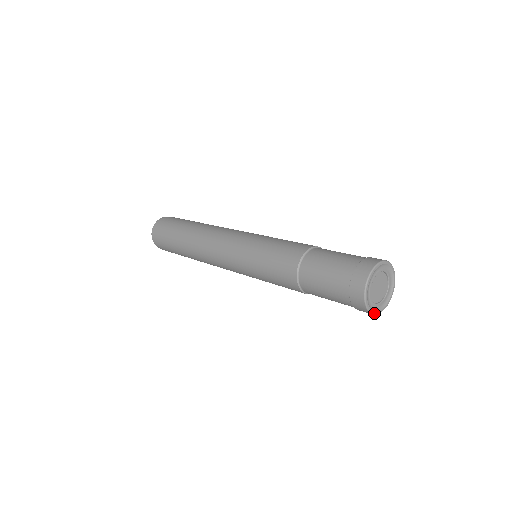
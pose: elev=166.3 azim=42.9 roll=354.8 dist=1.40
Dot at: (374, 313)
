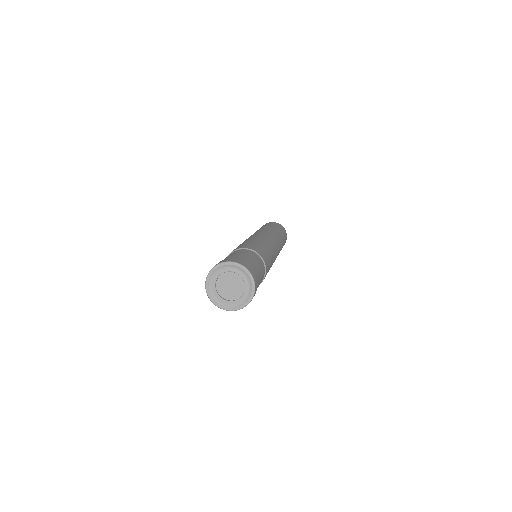
Dot at: (229, 310)
